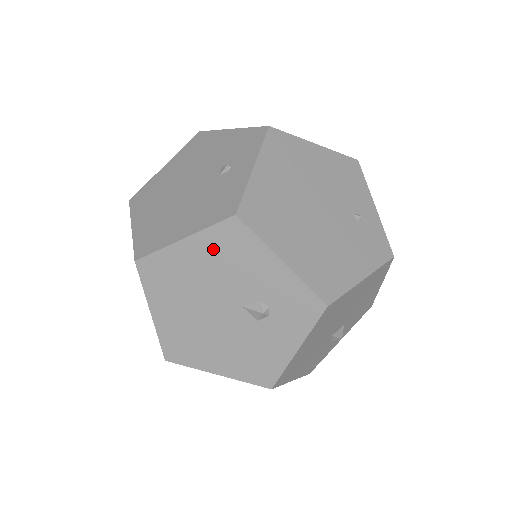
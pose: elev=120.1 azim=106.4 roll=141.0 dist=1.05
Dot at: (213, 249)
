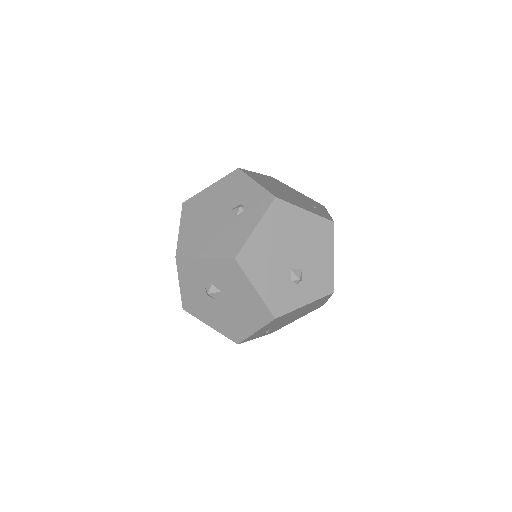
Dot at: (223, 186)
